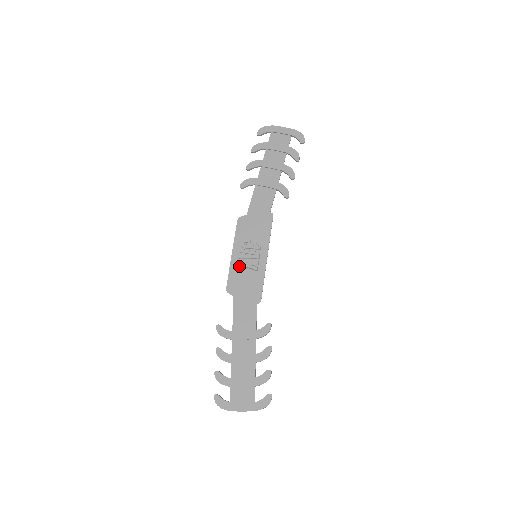
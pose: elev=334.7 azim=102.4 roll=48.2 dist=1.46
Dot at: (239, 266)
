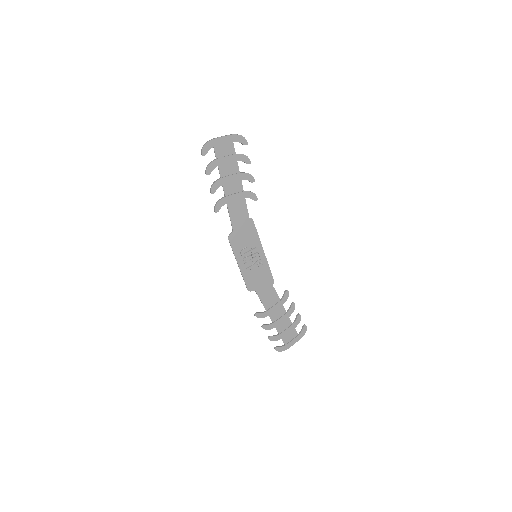
Dot at: (248, 270)
